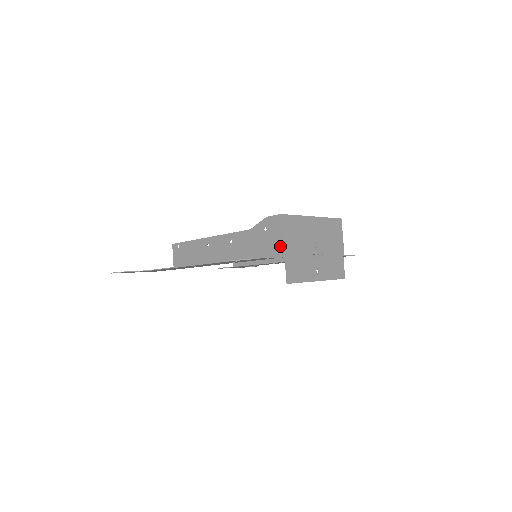
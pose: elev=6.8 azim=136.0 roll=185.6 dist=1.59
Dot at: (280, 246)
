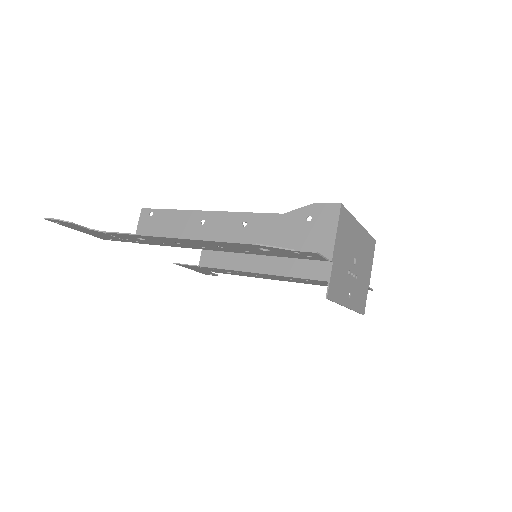
Dot at: (329, 245)
